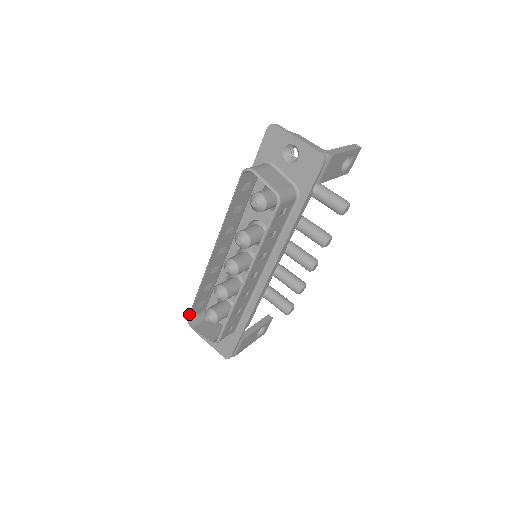
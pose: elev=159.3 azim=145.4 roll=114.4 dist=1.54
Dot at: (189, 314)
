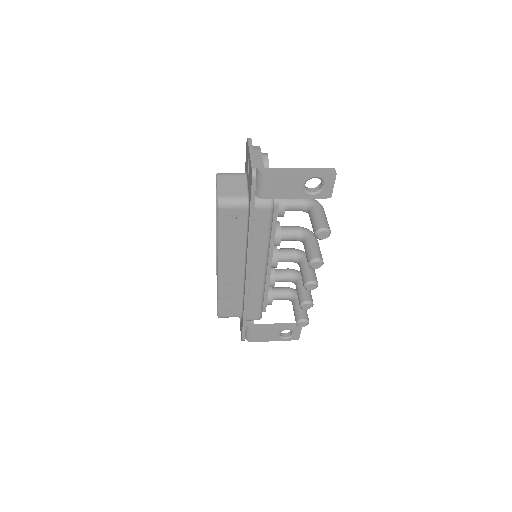
Dot at: occluded
